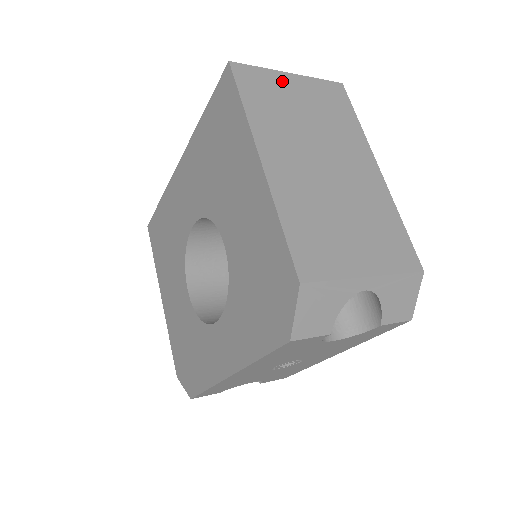
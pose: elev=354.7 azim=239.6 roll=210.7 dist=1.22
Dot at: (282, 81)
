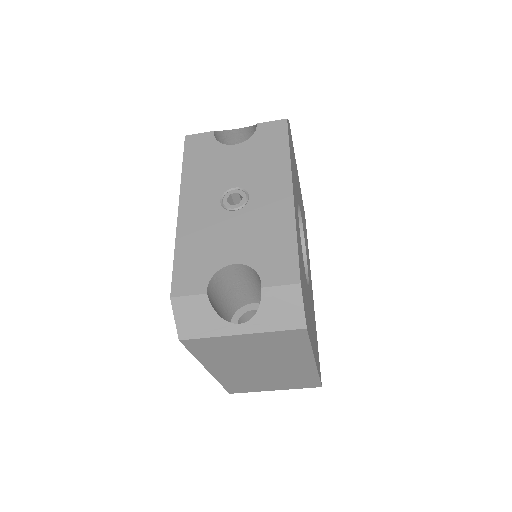
Dot at: occluded
